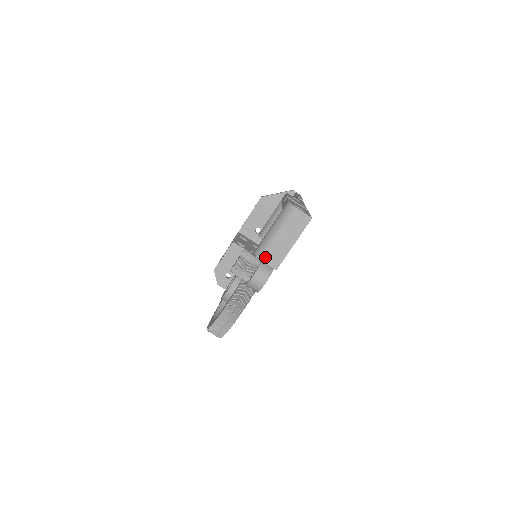
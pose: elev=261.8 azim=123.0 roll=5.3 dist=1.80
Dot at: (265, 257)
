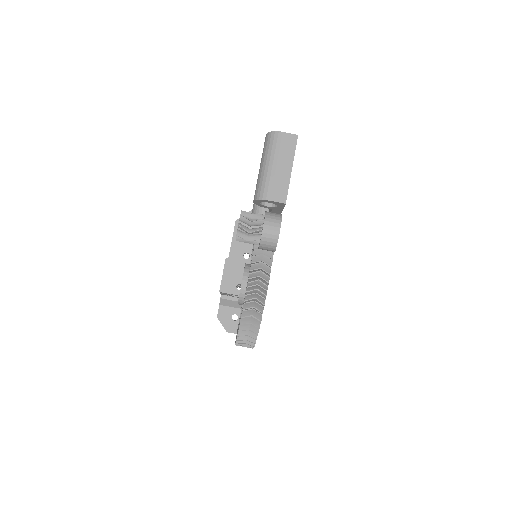
Dot at: (267, 194)
